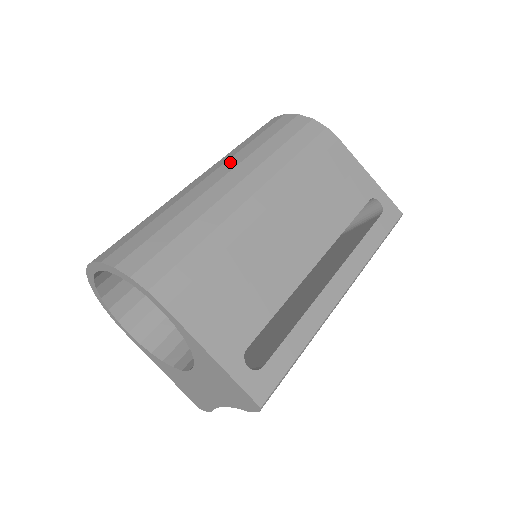
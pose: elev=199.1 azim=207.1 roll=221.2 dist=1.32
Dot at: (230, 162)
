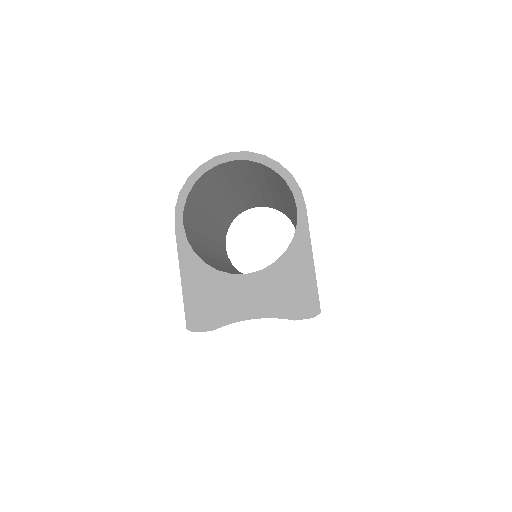
Dot at: occluded
